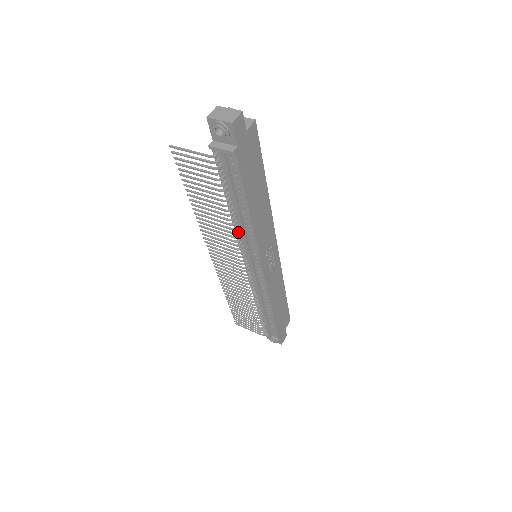
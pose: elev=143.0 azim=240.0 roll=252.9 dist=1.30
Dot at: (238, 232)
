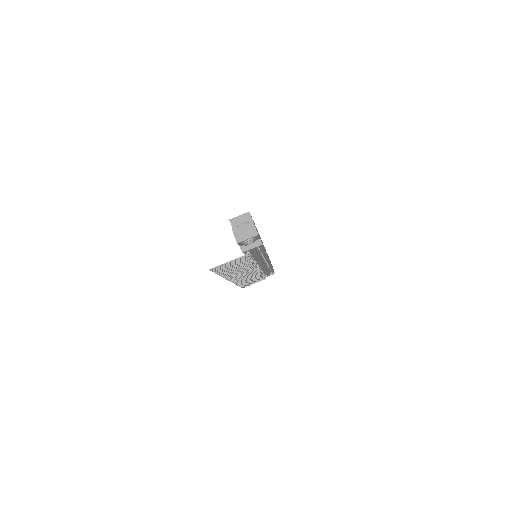
Dot at: occluded
